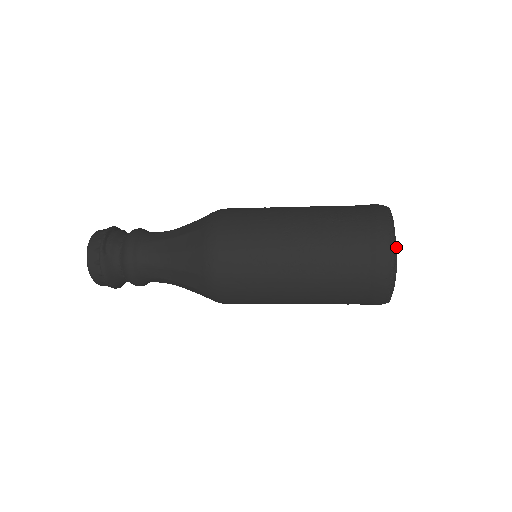
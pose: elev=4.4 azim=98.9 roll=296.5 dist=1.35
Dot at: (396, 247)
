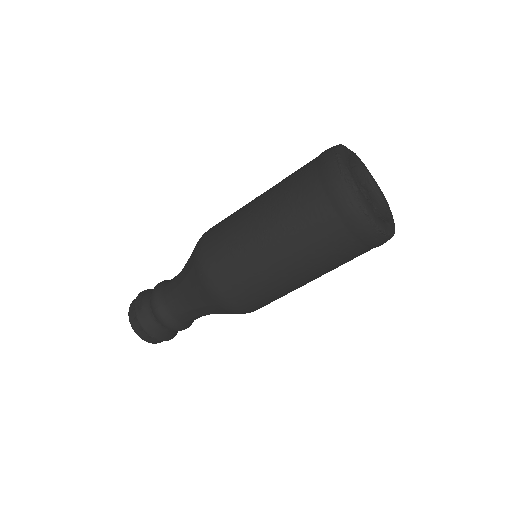
Dot at: (347, 168)
